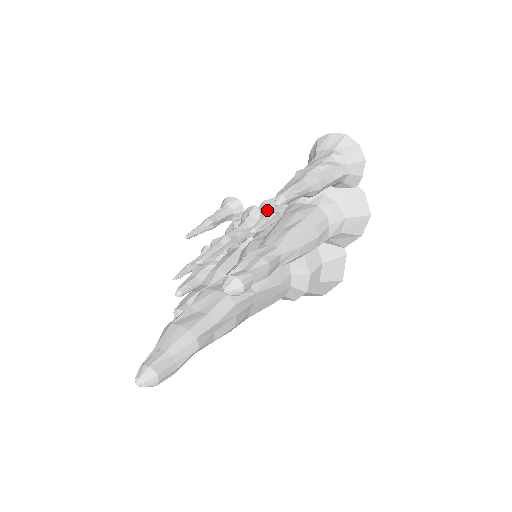
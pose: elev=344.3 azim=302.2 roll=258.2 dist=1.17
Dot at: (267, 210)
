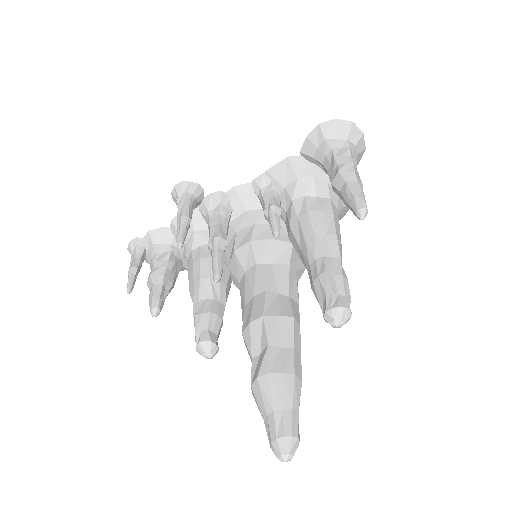
Dot at: (243, 198)
